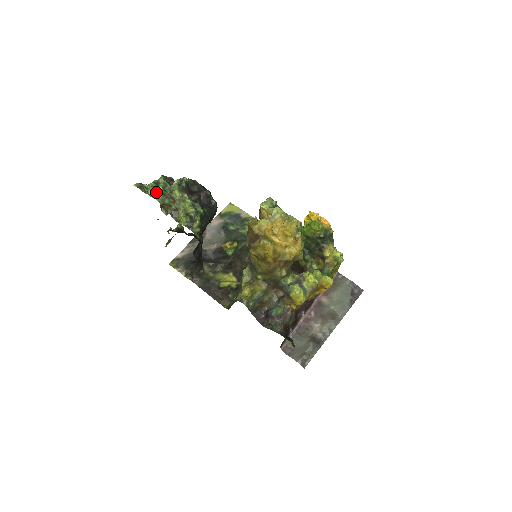
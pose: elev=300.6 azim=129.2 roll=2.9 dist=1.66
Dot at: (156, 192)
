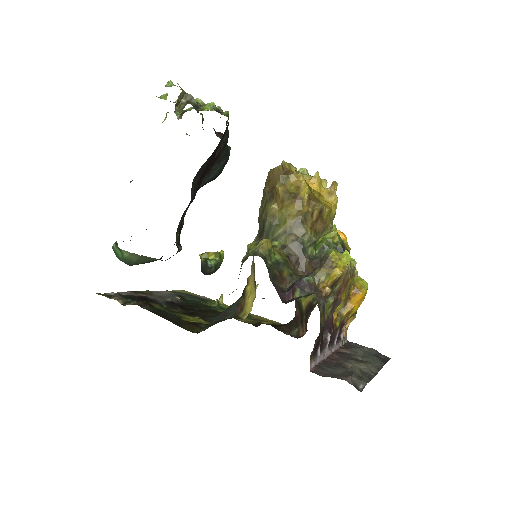
Dot at: occluded
